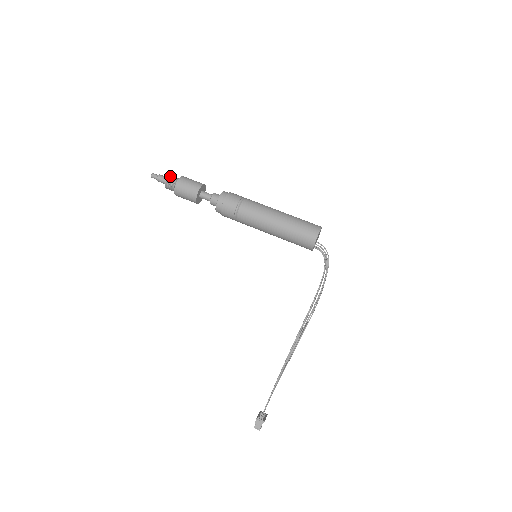
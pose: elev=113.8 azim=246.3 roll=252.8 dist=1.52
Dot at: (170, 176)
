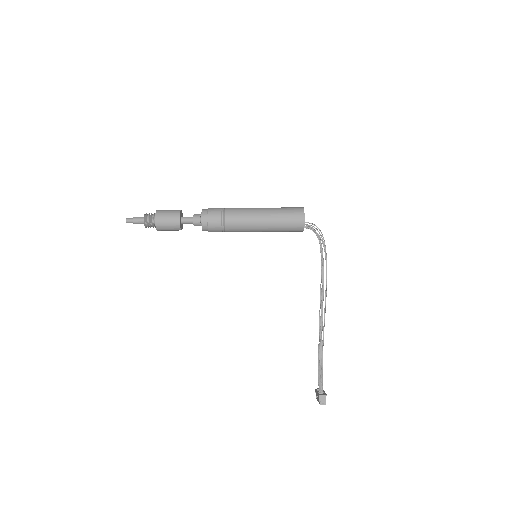
Dot at: (145, 215)
